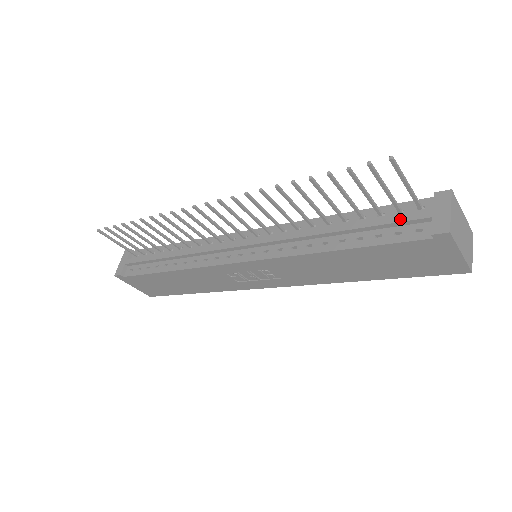
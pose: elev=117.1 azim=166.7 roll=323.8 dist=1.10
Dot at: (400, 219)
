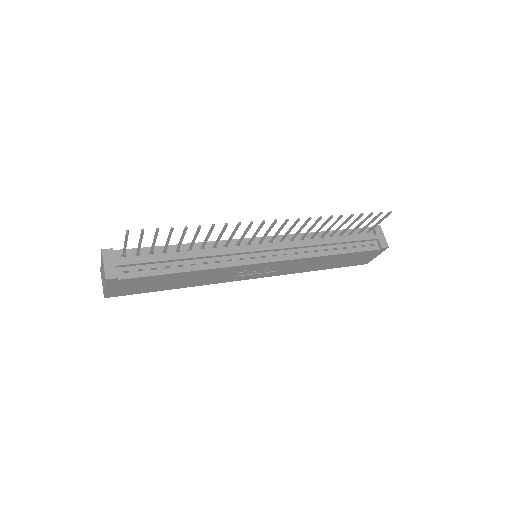
Dot at: (365, 238)
